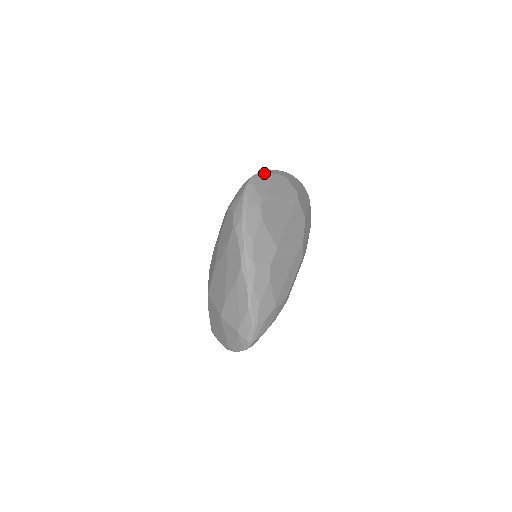
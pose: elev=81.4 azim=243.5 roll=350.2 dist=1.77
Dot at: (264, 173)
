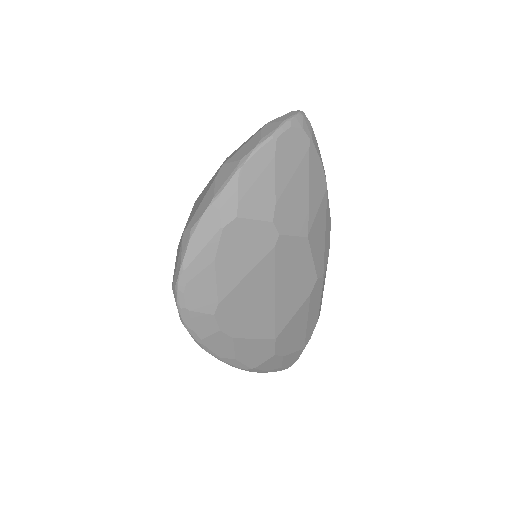
Dot at: (191, 257)
